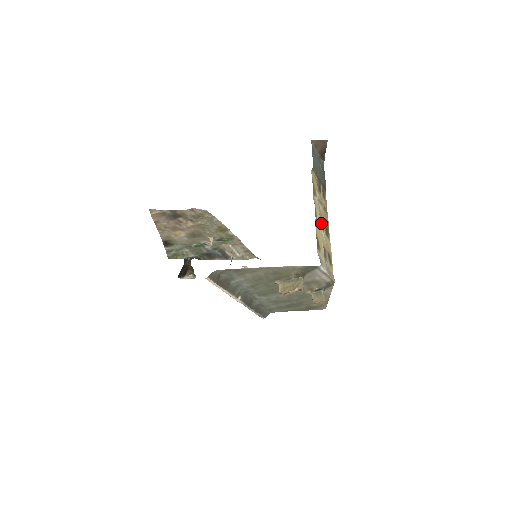
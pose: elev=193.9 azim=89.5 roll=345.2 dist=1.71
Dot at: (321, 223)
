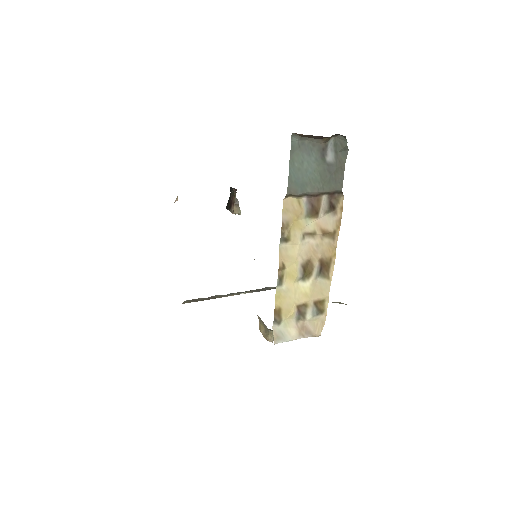
Dot at: (302, 272)
